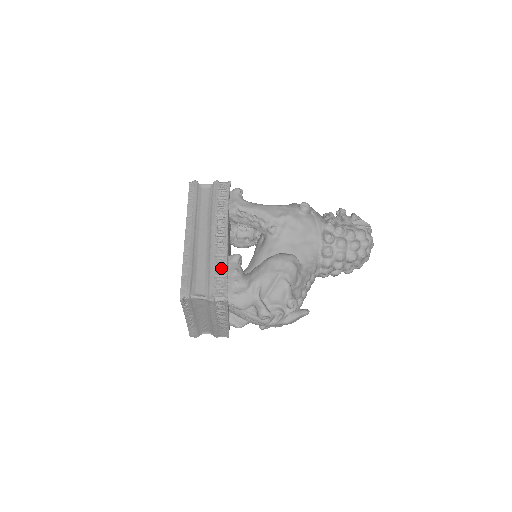
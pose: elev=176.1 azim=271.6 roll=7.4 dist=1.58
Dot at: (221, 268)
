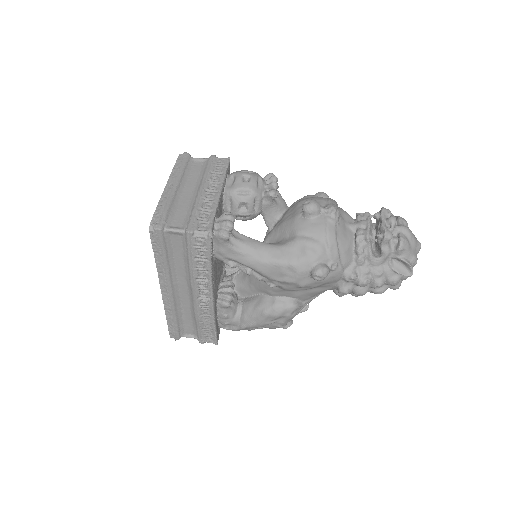
Dot at: (208, 324)
